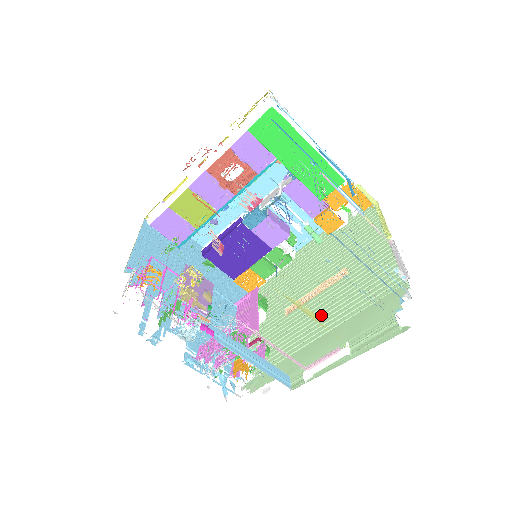
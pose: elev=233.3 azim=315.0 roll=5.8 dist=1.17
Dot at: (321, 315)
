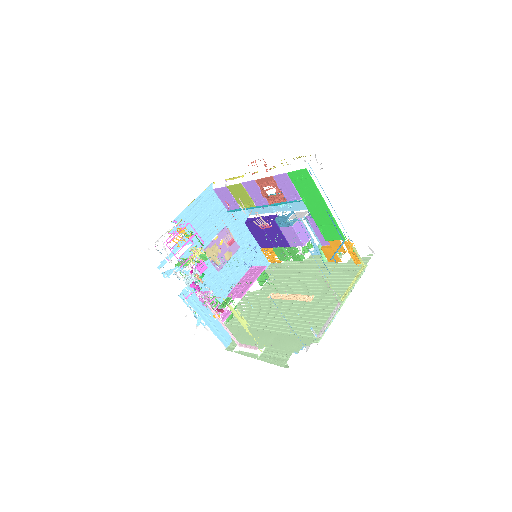
Dot at: (277, 316)
